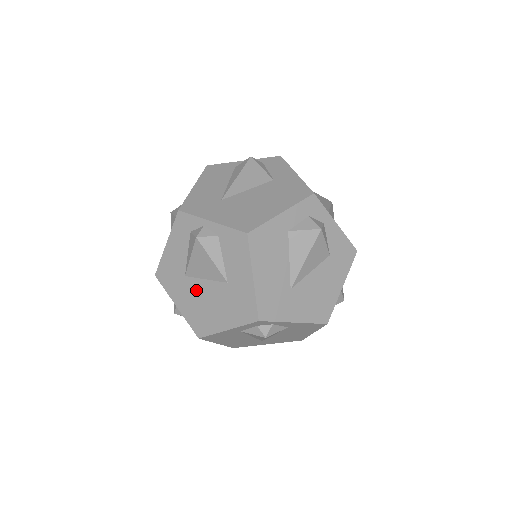
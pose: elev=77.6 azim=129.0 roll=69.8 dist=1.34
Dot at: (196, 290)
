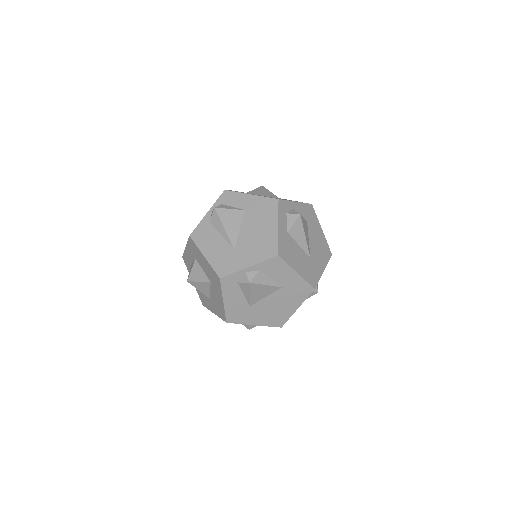
Dot at: (263, 307)
